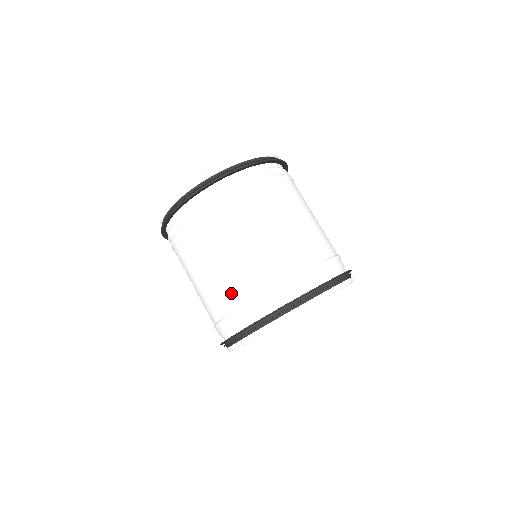
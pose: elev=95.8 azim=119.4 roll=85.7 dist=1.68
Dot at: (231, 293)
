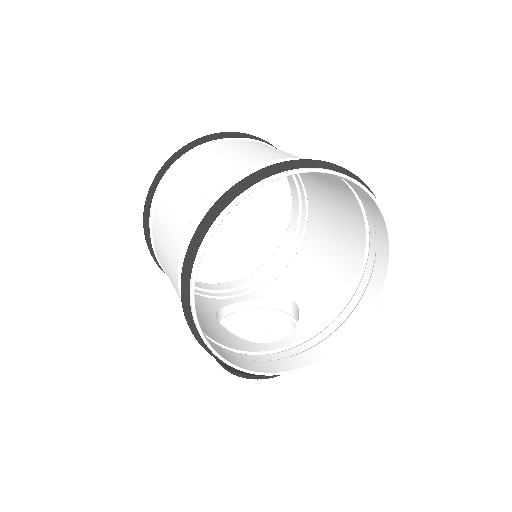
Dot at: (215, 181)
